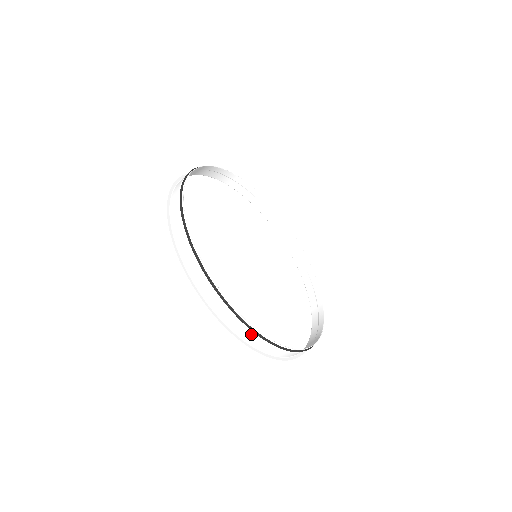
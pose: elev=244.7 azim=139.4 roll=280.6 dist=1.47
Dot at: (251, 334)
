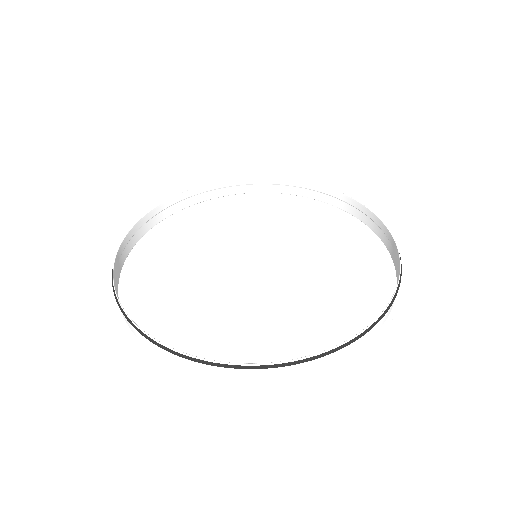
Dot at: (284, 369)
